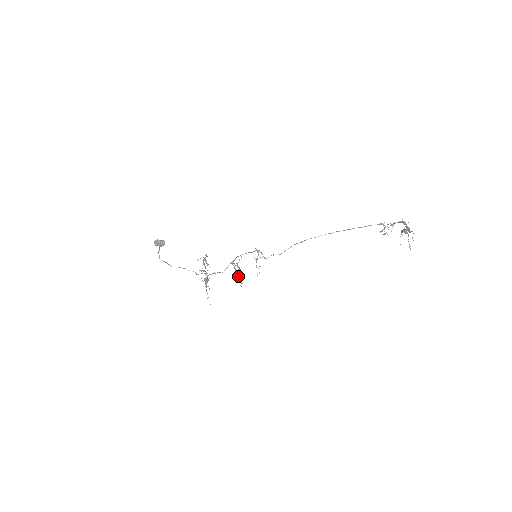
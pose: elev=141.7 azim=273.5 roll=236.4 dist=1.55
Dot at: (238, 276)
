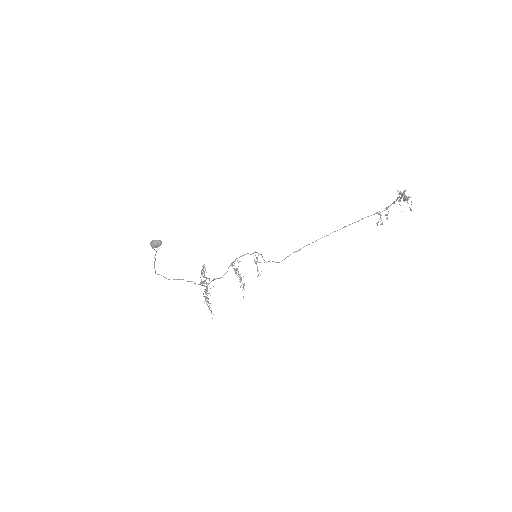
Dot at: occluded
